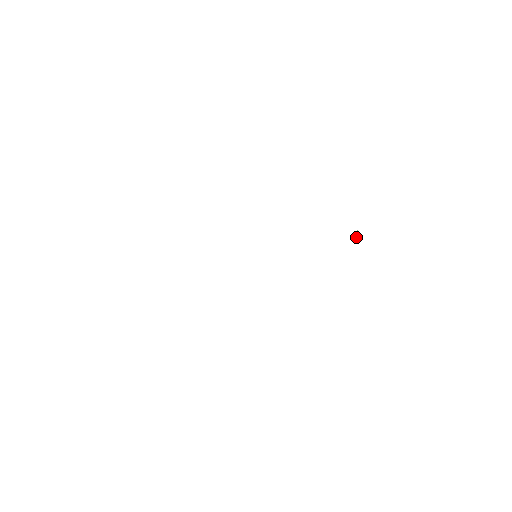
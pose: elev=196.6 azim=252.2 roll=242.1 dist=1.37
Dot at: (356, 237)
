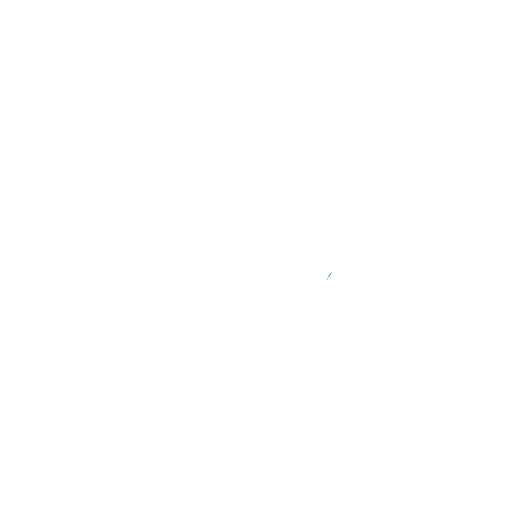
Dot at: (328, 276)
